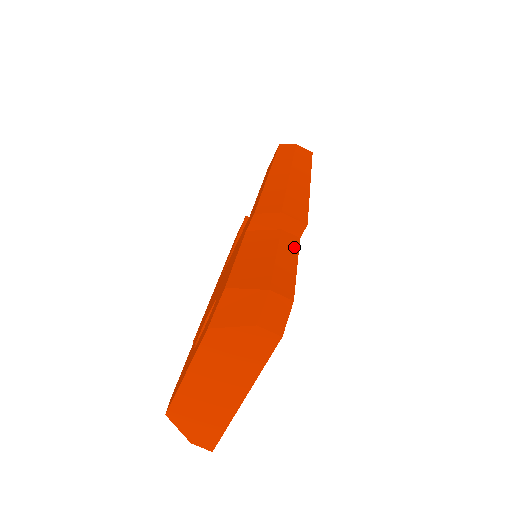
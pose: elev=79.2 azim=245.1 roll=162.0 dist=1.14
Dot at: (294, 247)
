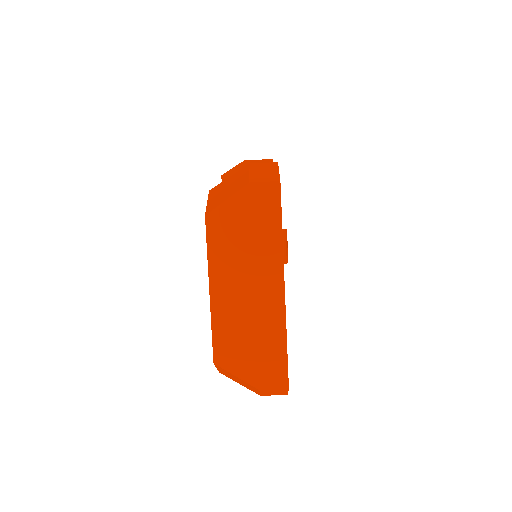
Dot at: occluded
